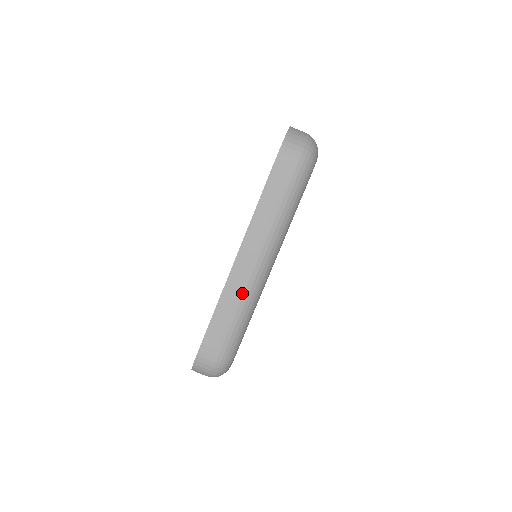
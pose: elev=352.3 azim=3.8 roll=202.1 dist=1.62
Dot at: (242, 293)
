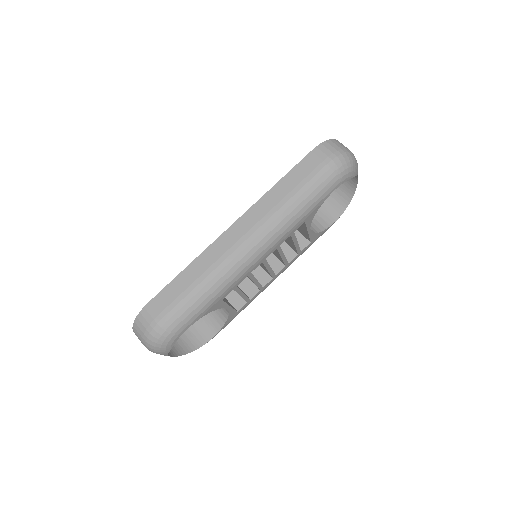
Dot at: (219, 262)
